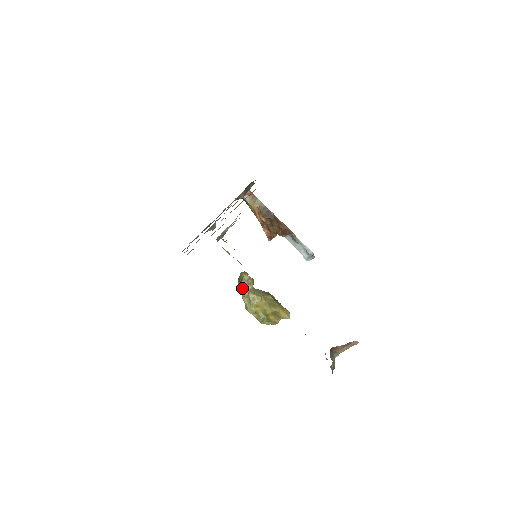
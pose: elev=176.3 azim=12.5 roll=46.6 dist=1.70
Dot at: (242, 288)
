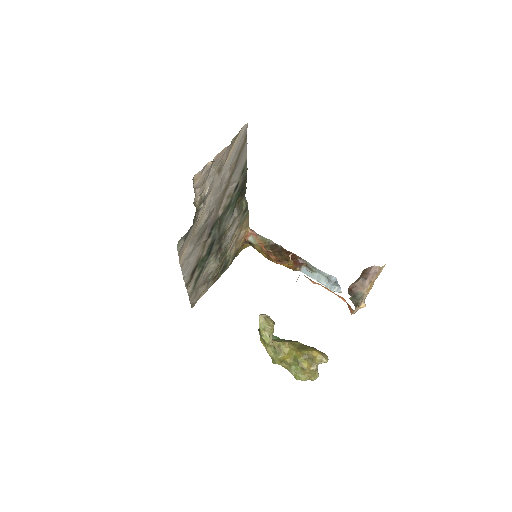
Dot at: (261, 330)
